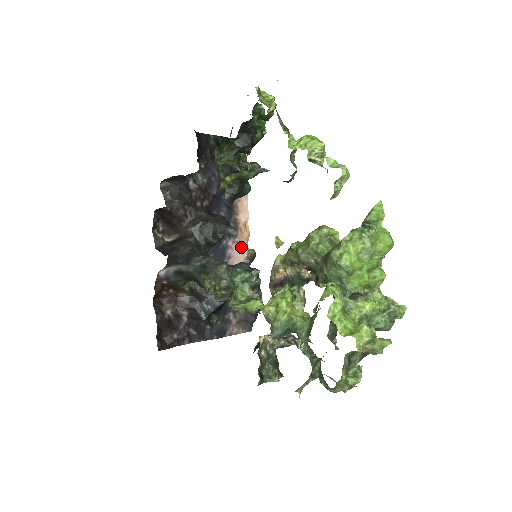
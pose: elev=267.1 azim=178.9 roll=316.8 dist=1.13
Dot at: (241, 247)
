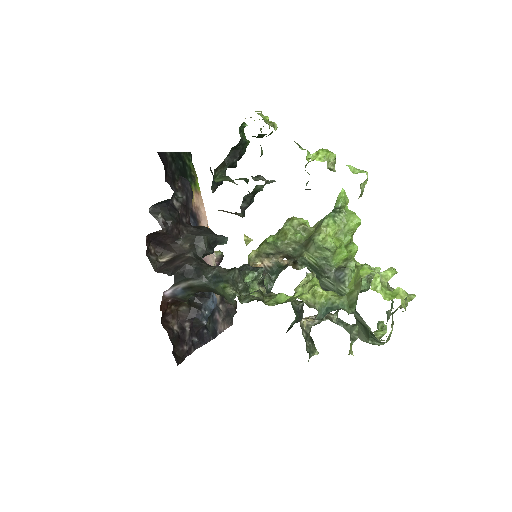
Dot at: occluded
